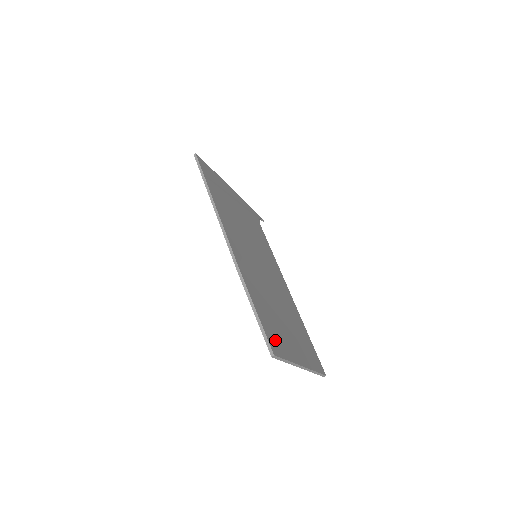
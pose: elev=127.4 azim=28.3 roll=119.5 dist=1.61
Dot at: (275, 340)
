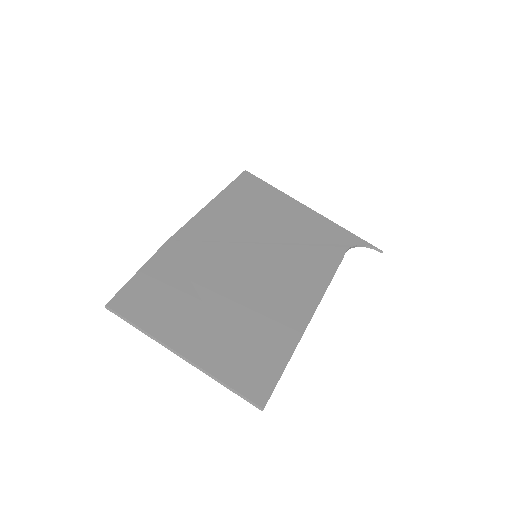
Dot at: (139, 303)
